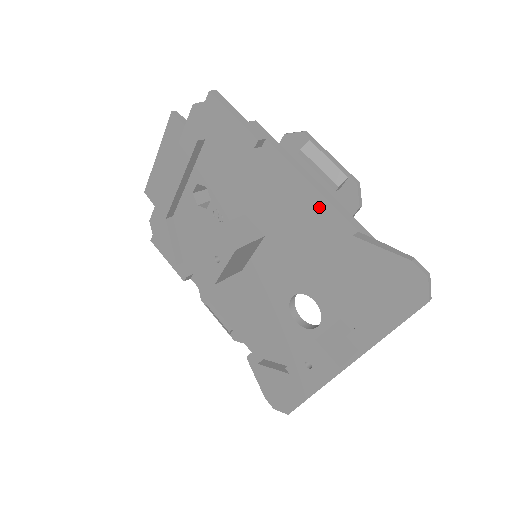
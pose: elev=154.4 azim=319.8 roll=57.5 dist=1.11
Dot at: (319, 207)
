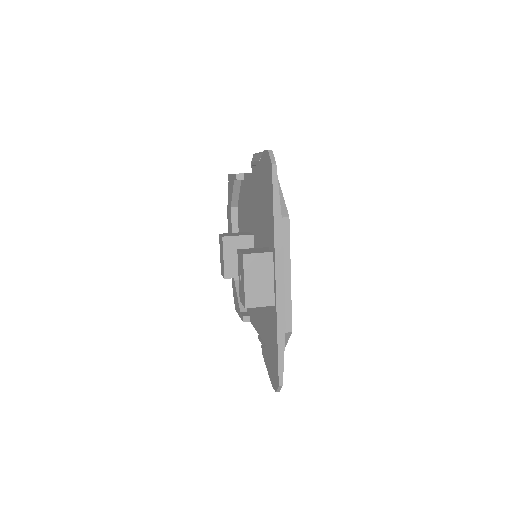
Dot at: (256, 182)
